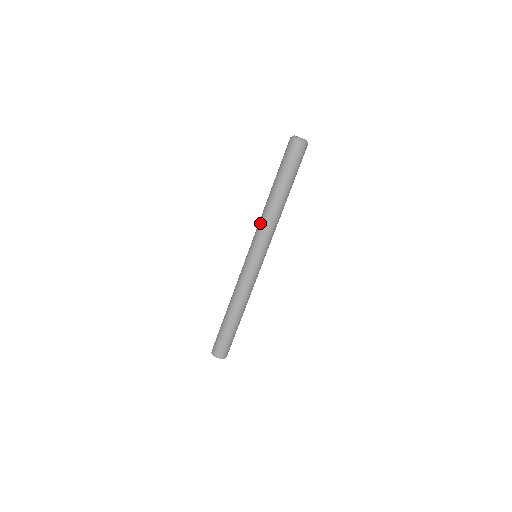
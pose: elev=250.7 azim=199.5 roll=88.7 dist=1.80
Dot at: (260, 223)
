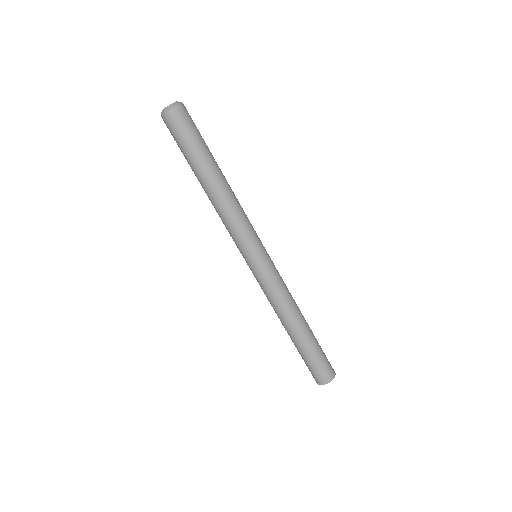
Dot at: (224, 223)
